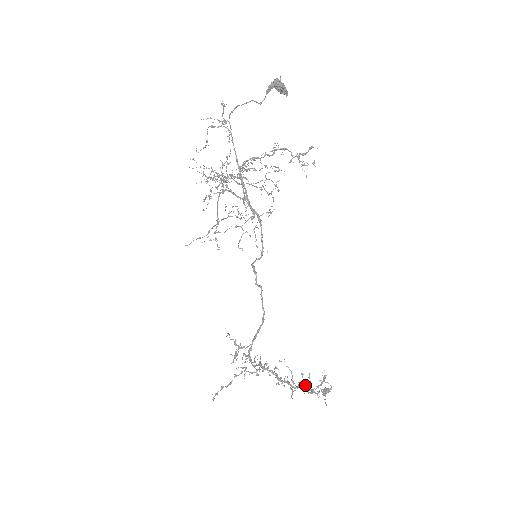
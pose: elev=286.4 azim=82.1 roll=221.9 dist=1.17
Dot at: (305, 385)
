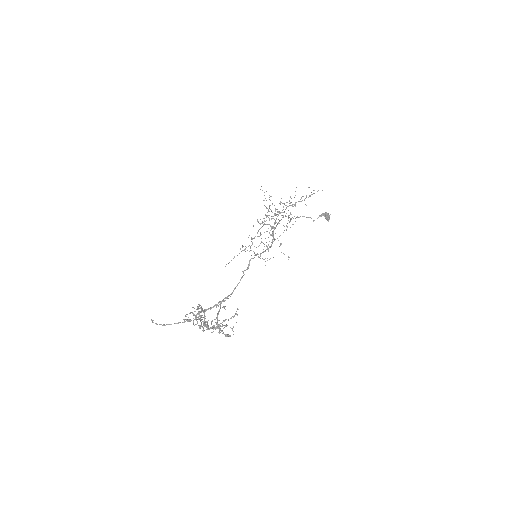
Dot at: occluded
